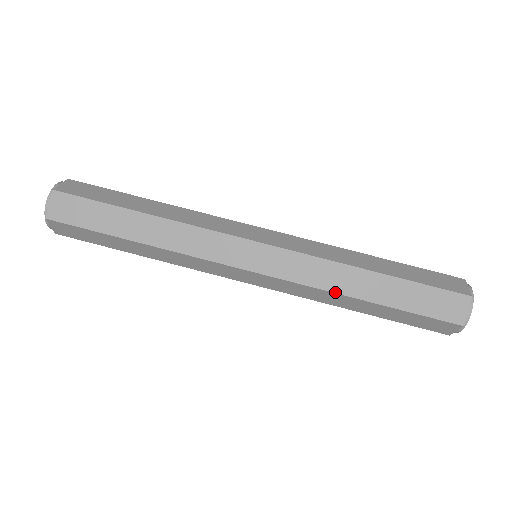
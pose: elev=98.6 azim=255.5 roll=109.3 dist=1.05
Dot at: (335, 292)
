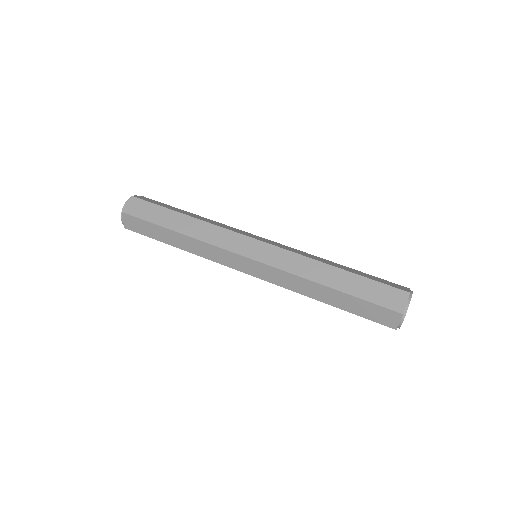
Dot at: (315, 259)
